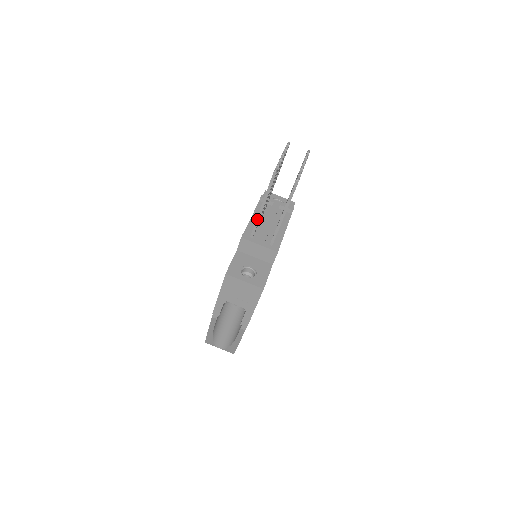
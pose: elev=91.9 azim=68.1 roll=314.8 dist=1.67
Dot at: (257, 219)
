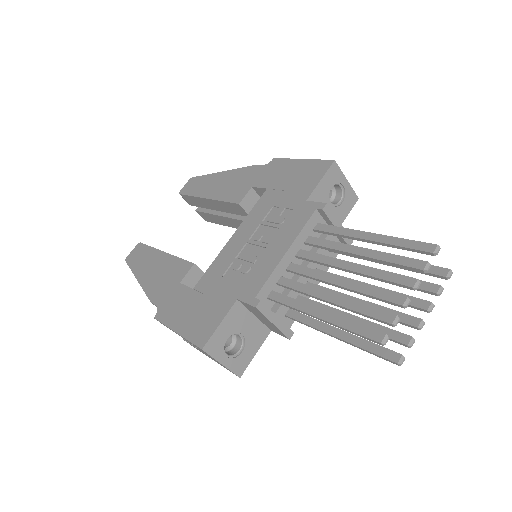
Dot at: (297, 309)
